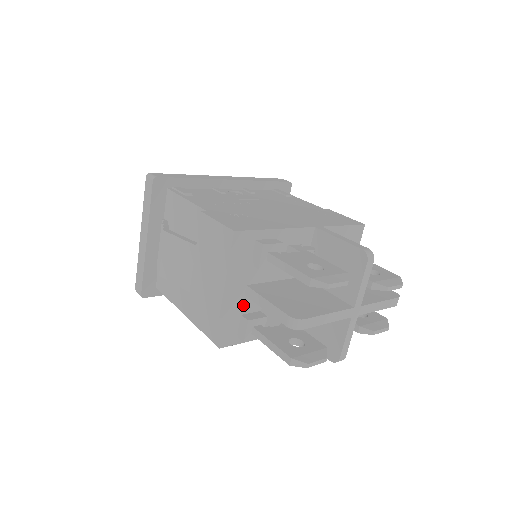
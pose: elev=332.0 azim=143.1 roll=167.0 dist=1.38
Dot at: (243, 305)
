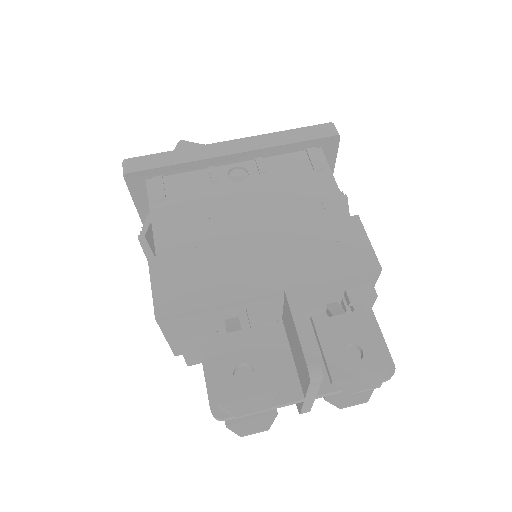
Dot at: occluded
